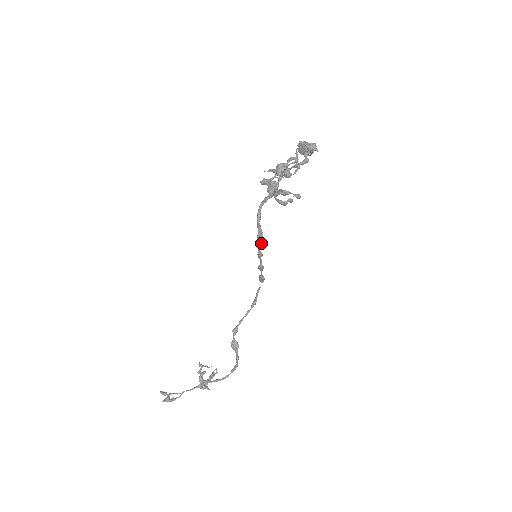
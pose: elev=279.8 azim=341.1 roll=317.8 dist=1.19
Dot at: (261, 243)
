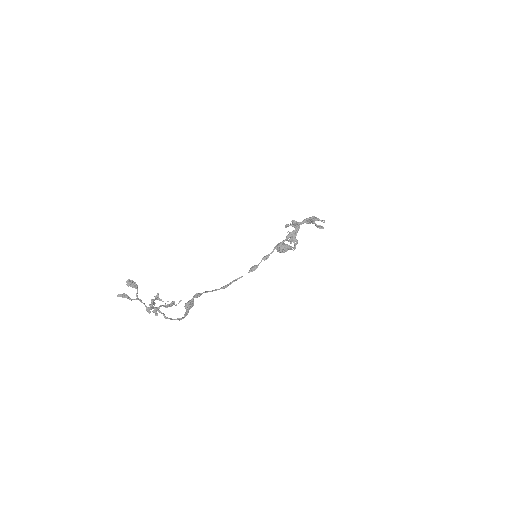
Dot at: (288, 238)
